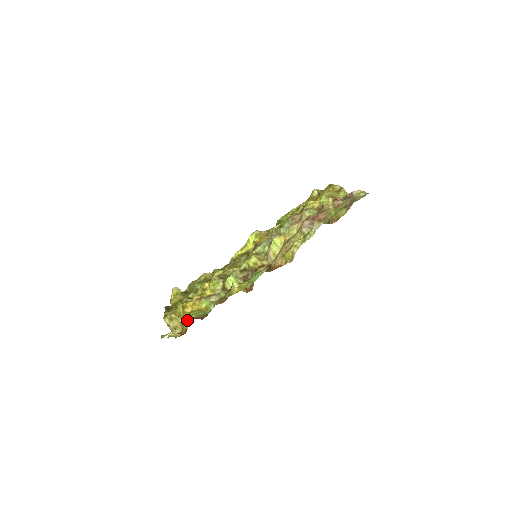
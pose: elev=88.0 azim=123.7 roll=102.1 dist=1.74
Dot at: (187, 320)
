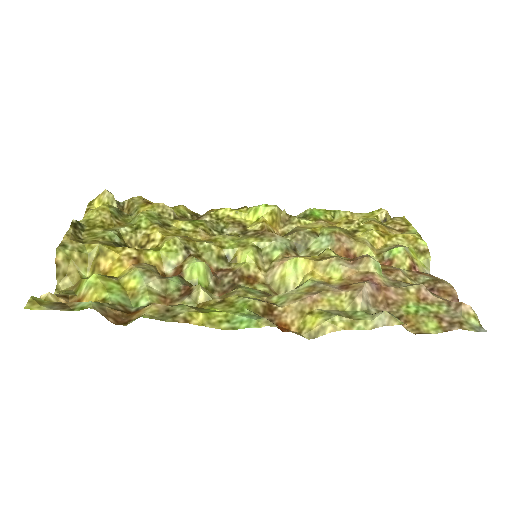
Dot at: (91, 291)
